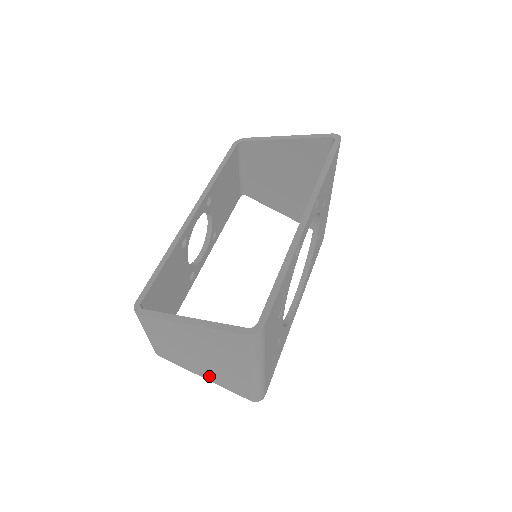
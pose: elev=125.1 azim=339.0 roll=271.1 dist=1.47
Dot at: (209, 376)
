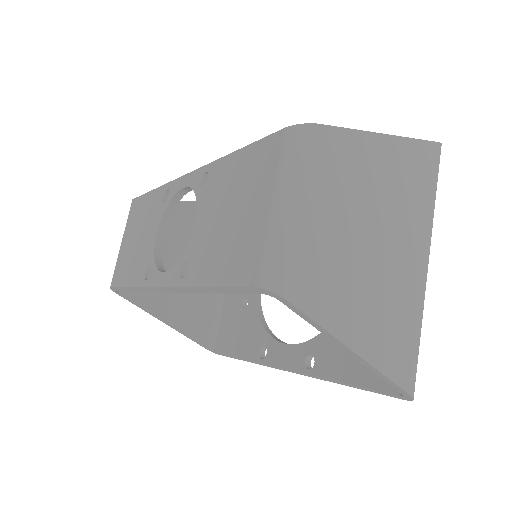
Dot at: (365, 330)
